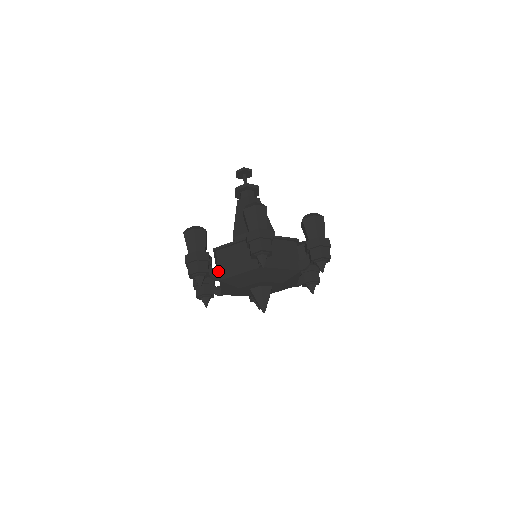
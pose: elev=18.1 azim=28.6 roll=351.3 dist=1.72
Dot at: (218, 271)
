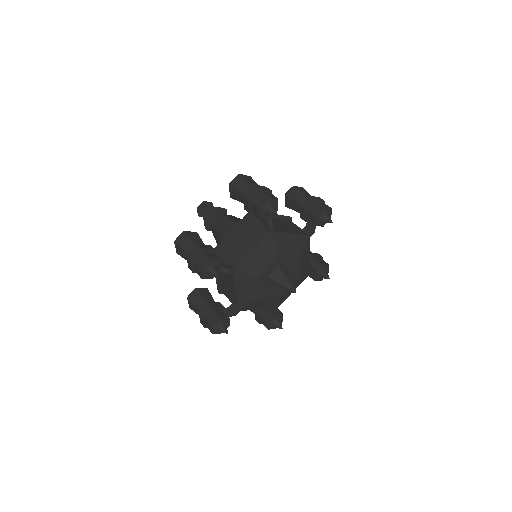
Dot at: occluded
